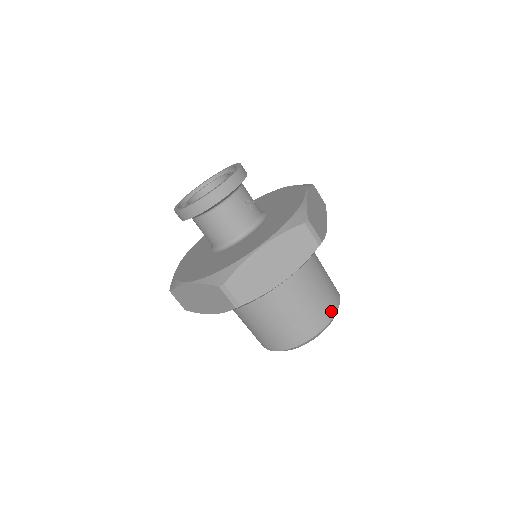
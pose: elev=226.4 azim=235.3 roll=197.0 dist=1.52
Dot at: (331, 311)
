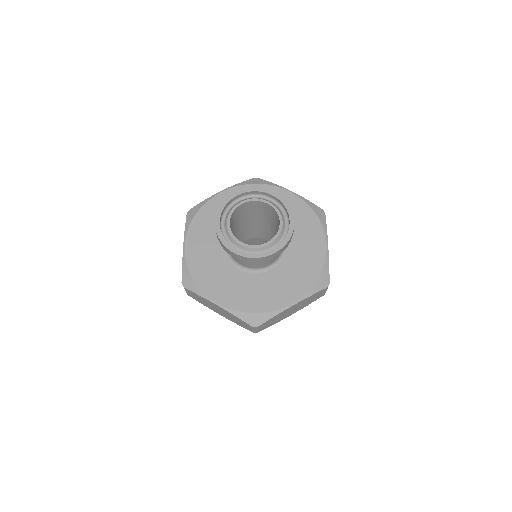
Dot at: occluded
